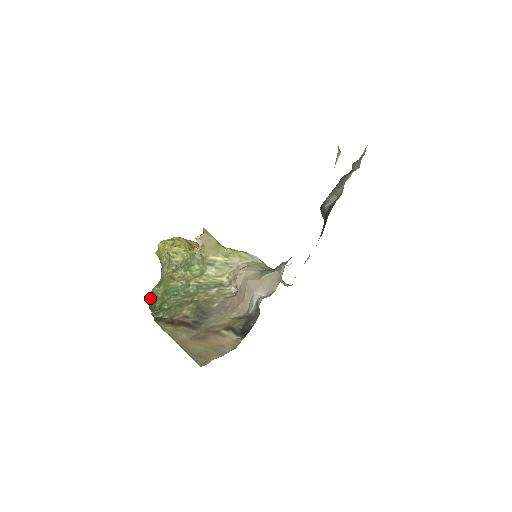
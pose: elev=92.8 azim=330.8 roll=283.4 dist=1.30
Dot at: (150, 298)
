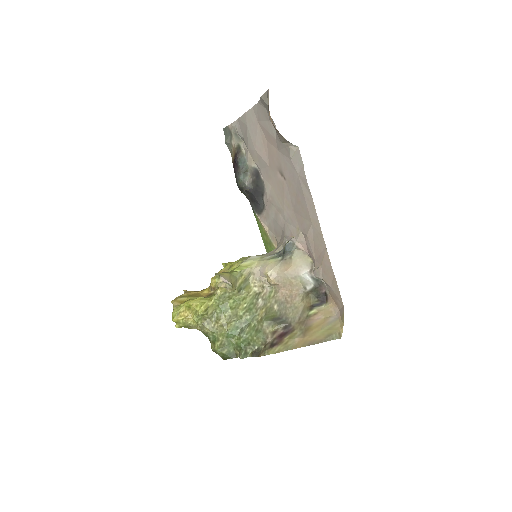
Dot at: (220, 353)
